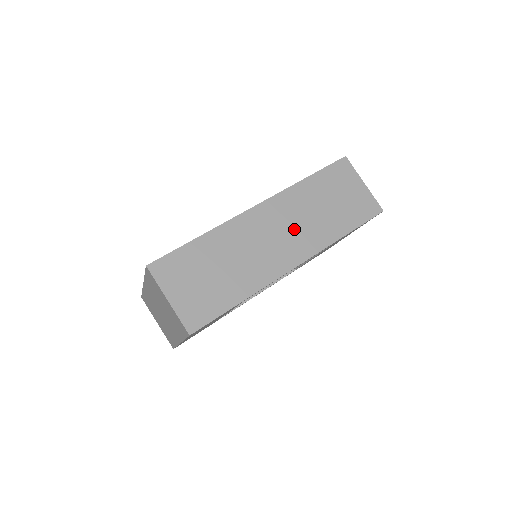
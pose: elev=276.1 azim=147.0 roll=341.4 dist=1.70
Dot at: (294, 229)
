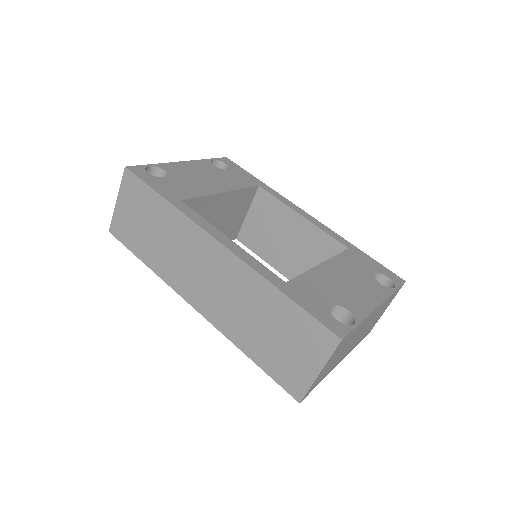
Dot at: (222, 294)
